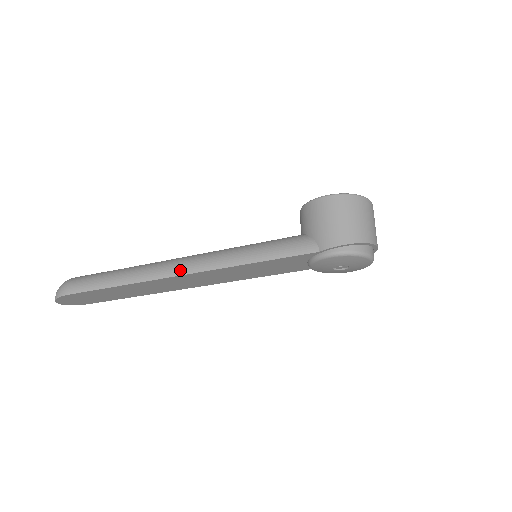
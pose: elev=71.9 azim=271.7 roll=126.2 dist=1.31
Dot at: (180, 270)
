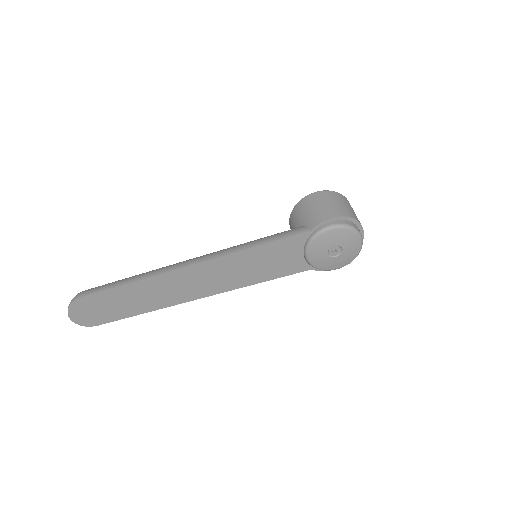
Dot at: (187, 263)
